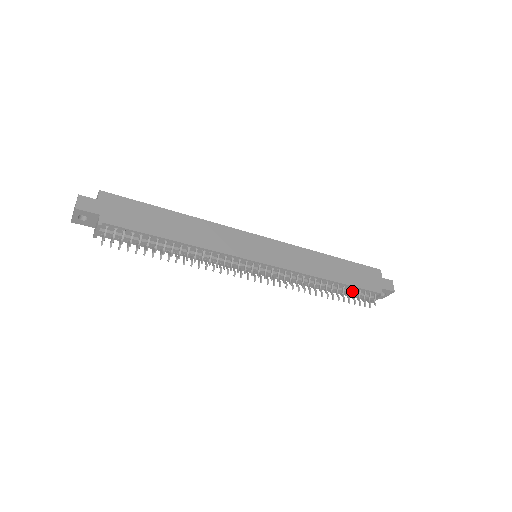
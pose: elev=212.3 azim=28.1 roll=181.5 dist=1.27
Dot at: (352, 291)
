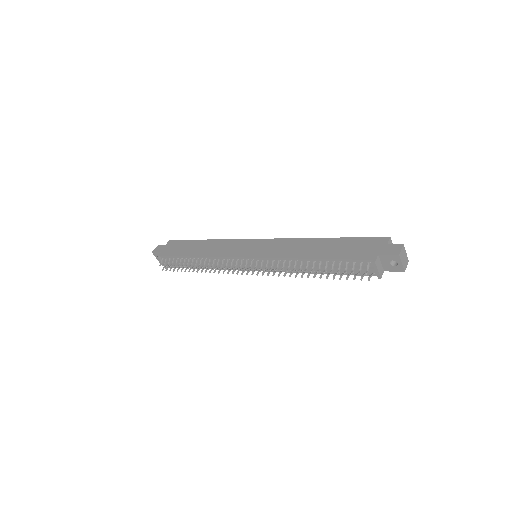
Dot at: (343, 266)
